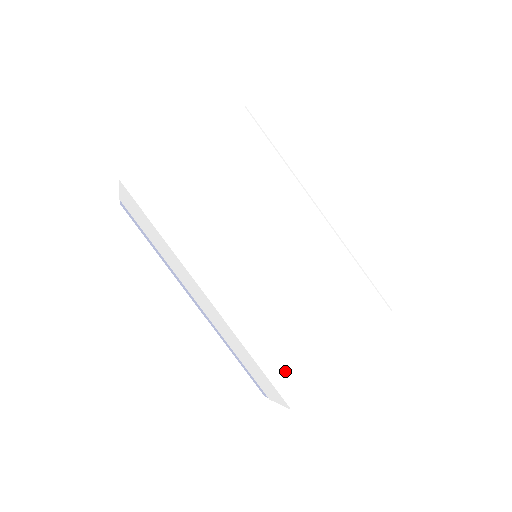
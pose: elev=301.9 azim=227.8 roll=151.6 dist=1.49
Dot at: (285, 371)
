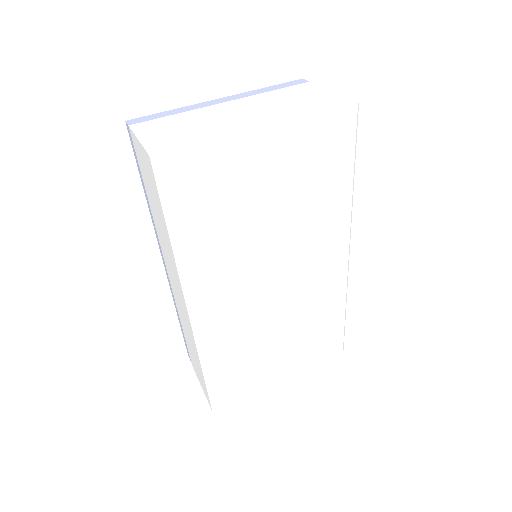
Dot at: (225, 386)
